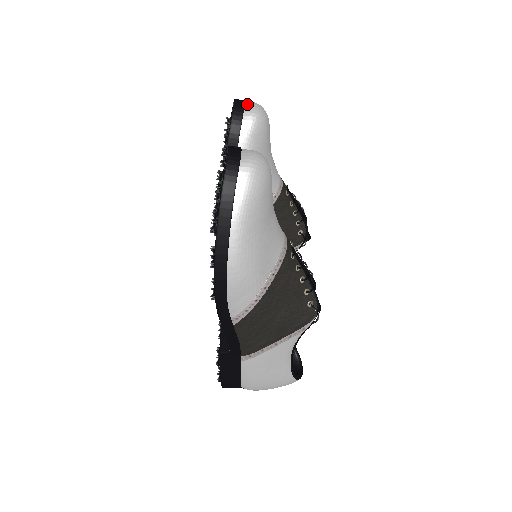
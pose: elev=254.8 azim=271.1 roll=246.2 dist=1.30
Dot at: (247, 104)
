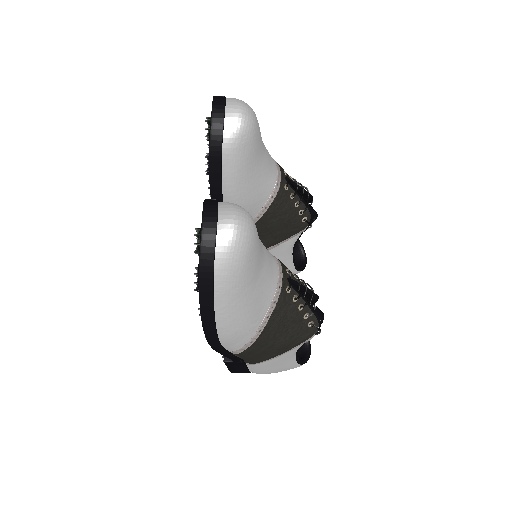
Dot at: (228, 108)
